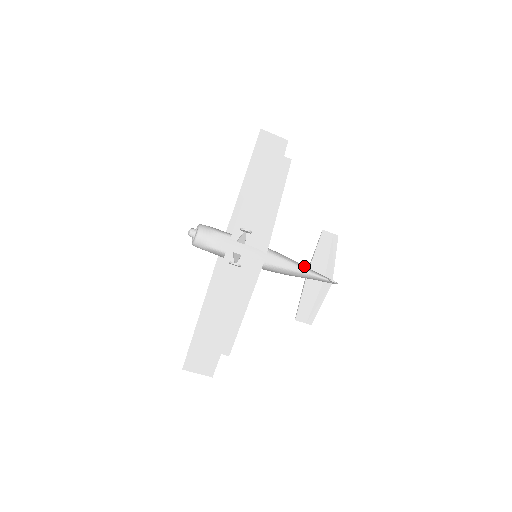
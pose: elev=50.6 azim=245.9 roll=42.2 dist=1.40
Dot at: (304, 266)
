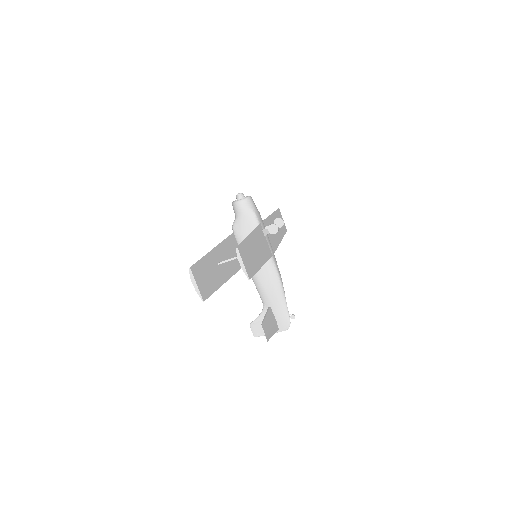
Dot at: occluded
